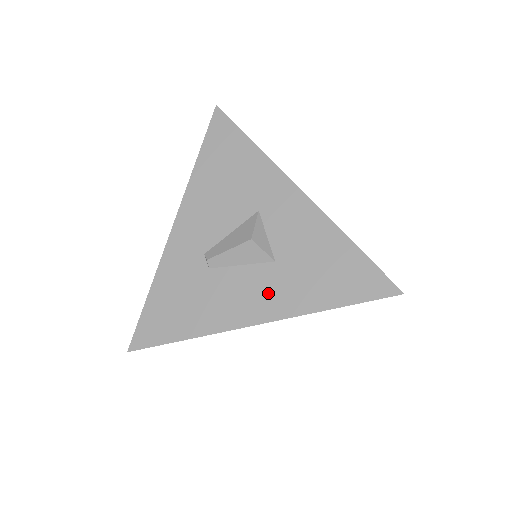
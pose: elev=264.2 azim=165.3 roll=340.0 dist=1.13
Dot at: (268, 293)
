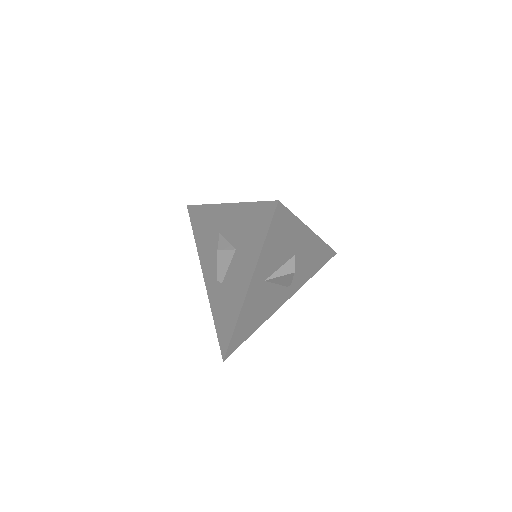
Dot at: (242, 269)
